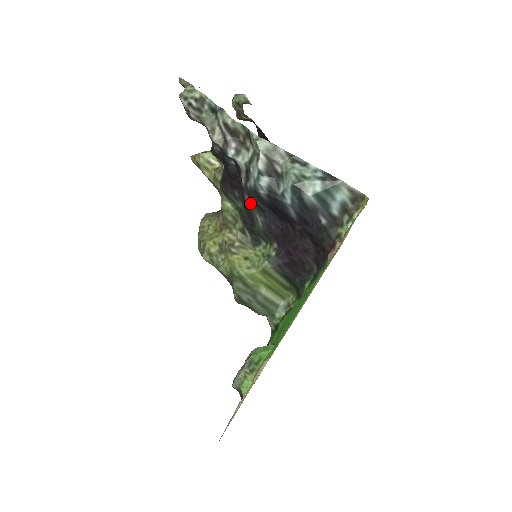
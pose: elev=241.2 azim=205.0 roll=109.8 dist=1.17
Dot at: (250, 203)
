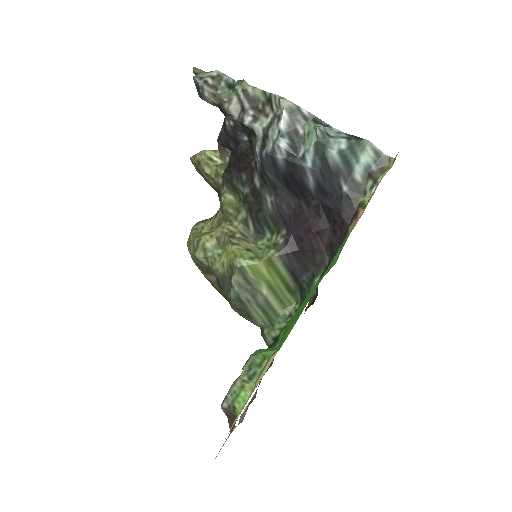
Dot at: (260, 183)
